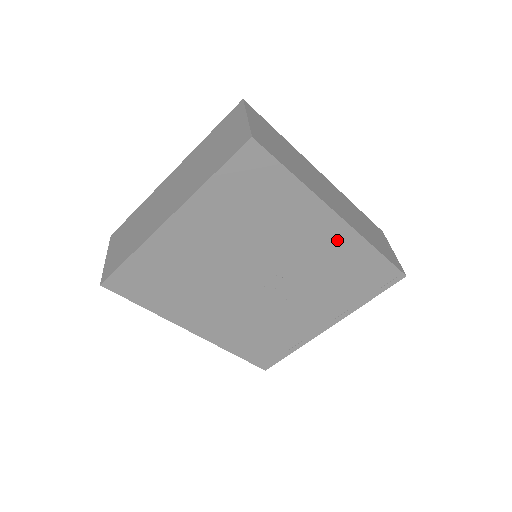
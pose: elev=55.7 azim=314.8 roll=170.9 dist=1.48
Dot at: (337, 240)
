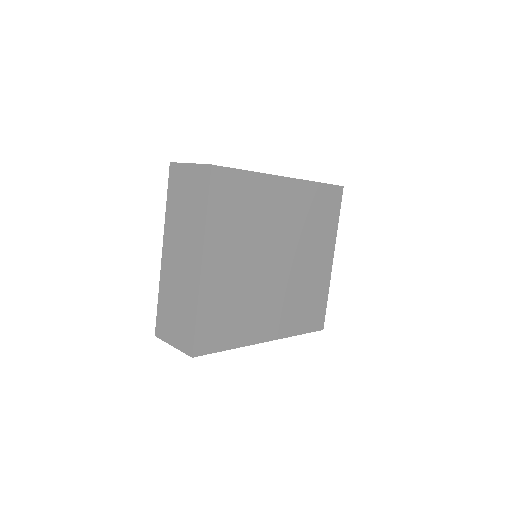
Dot at: (296, 194)
